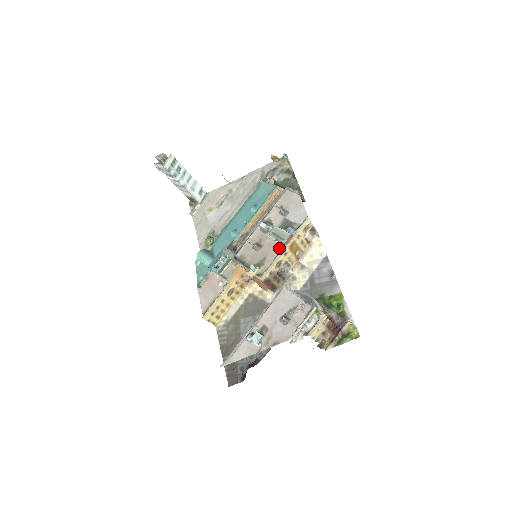
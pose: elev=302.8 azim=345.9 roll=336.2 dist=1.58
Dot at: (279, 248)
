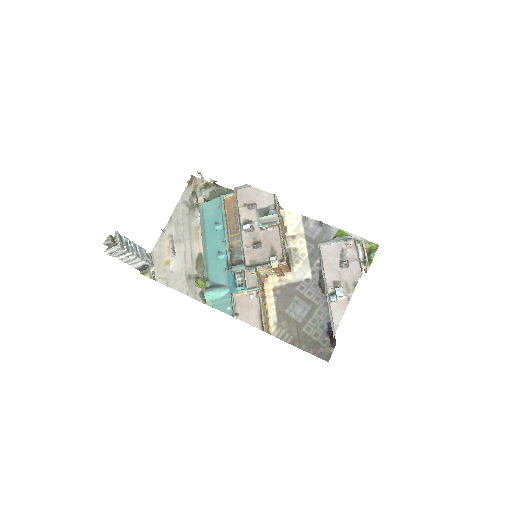
Dot at: (276, 232)
